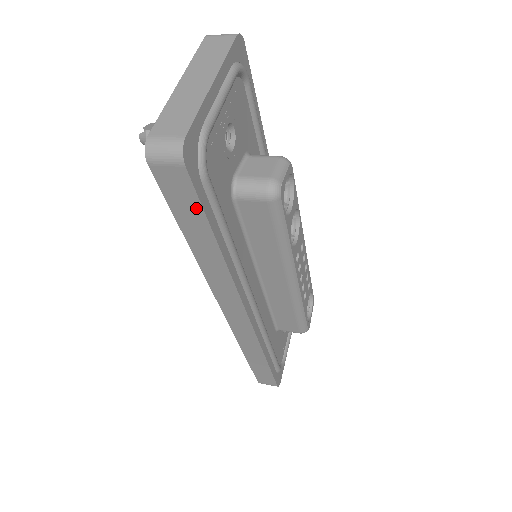
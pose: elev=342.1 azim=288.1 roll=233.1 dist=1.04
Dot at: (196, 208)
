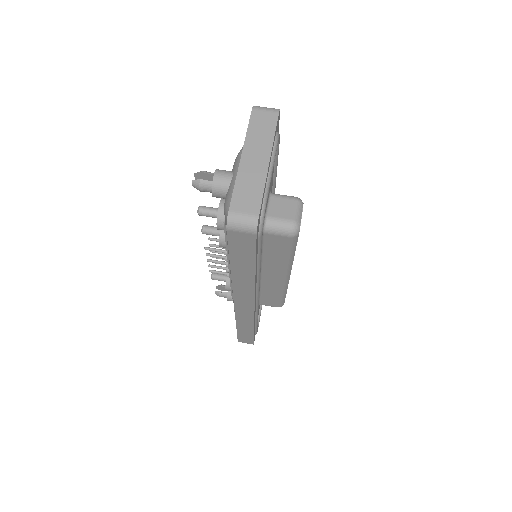
Dot at: (250, 253)
